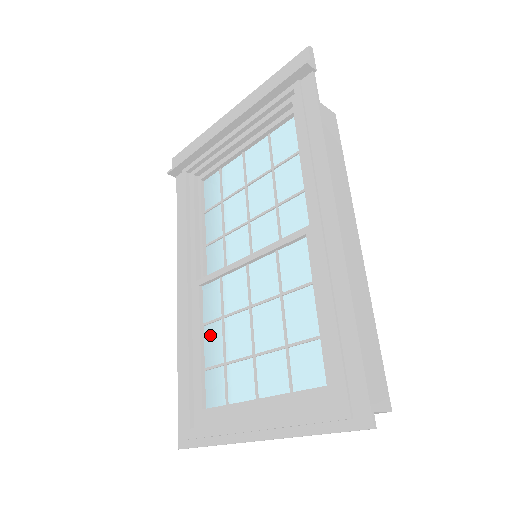
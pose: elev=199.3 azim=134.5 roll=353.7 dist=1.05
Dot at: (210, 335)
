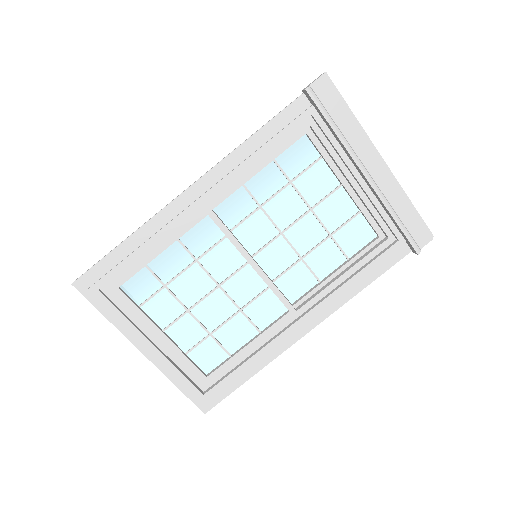
Dot at: (175, 253)
